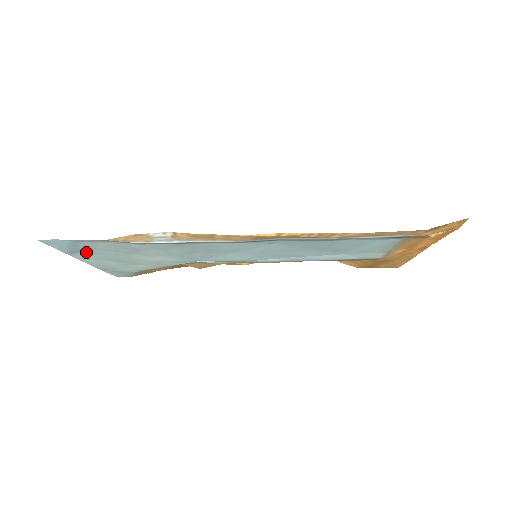
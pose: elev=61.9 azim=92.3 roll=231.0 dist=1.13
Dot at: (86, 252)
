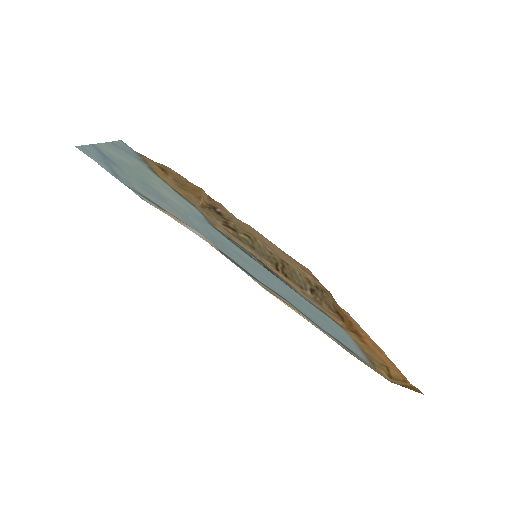
Dot at: (113, 160)
